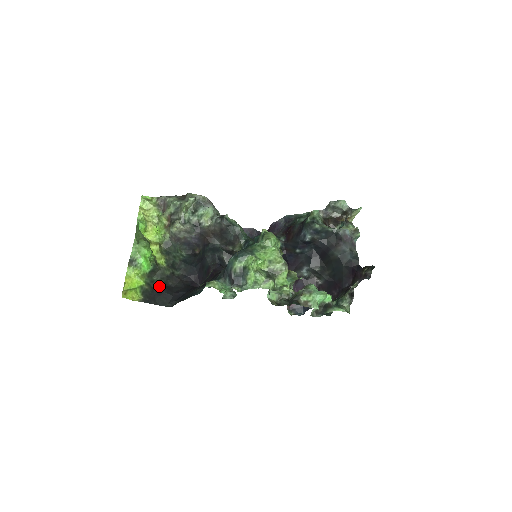
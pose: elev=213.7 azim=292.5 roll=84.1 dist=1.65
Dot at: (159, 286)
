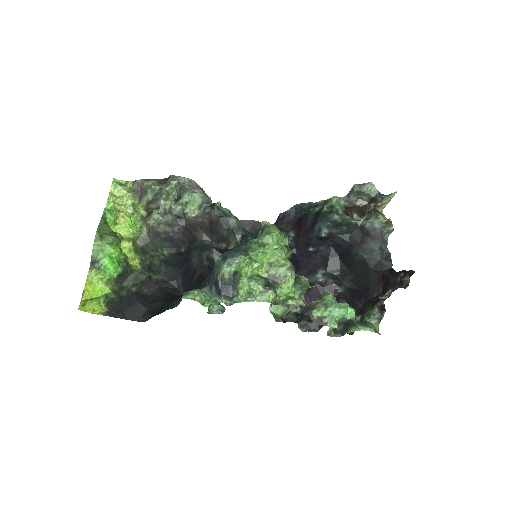
Dot at: (130, 294)
